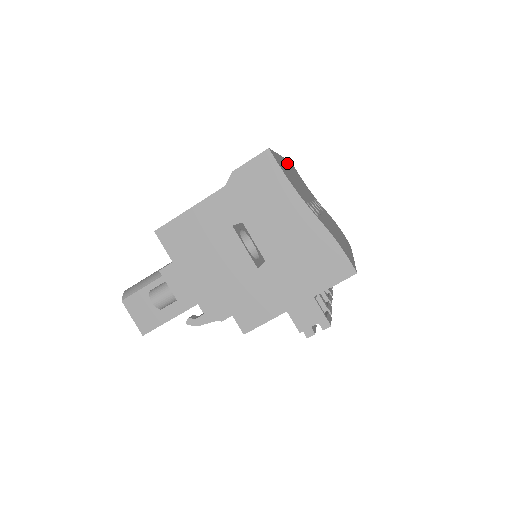
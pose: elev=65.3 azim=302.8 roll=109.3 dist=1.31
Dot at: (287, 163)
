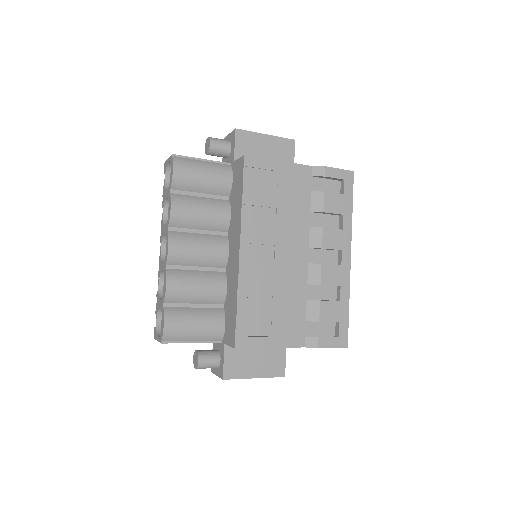
Dot at: occluded
